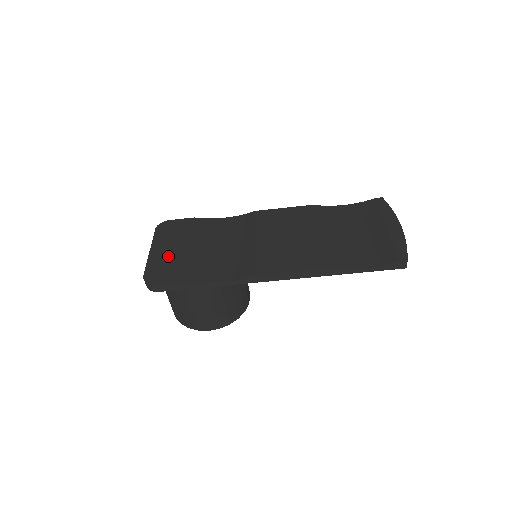
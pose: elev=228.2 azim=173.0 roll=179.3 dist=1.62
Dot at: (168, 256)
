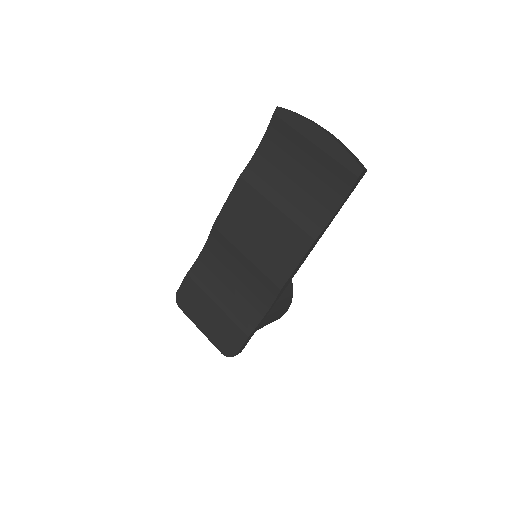
Dot at: (214, 325)
